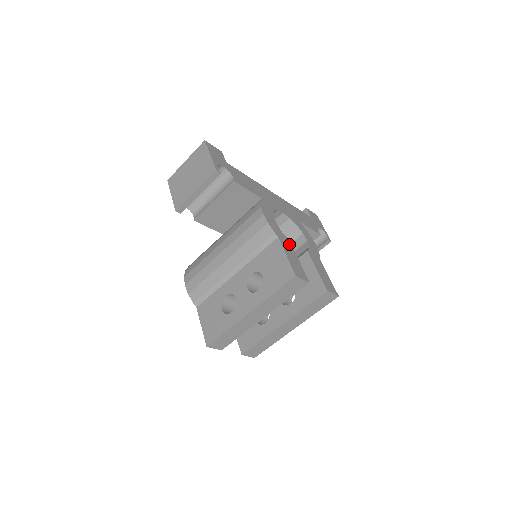
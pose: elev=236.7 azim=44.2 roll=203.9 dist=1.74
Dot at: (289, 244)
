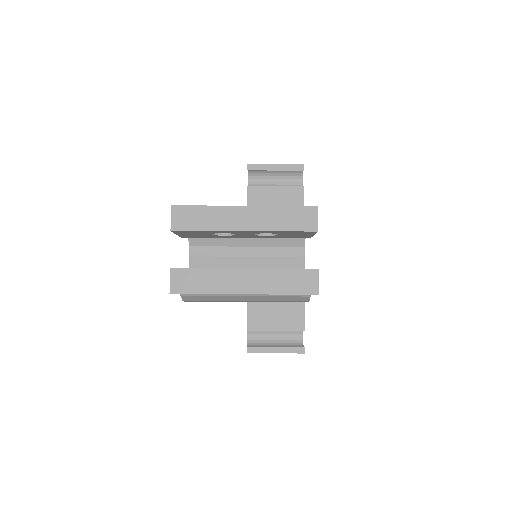
Dot at: occluded
